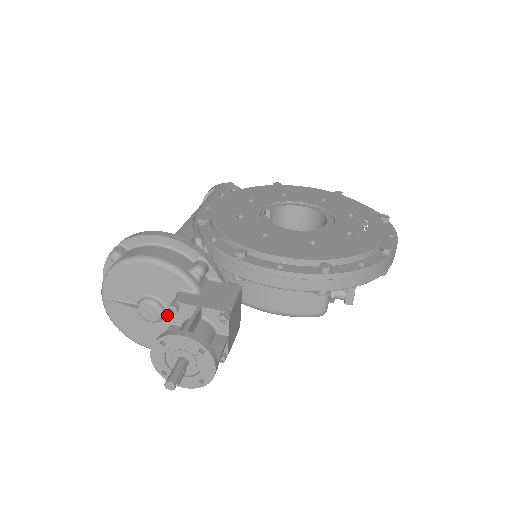
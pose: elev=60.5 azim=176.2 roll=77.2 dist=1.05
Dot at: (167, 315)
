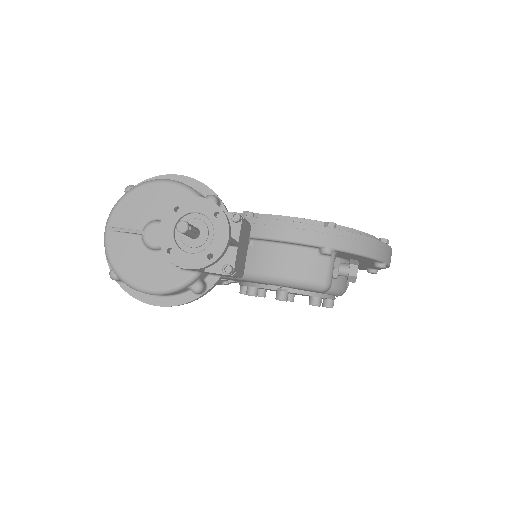
Dot at: occluded
